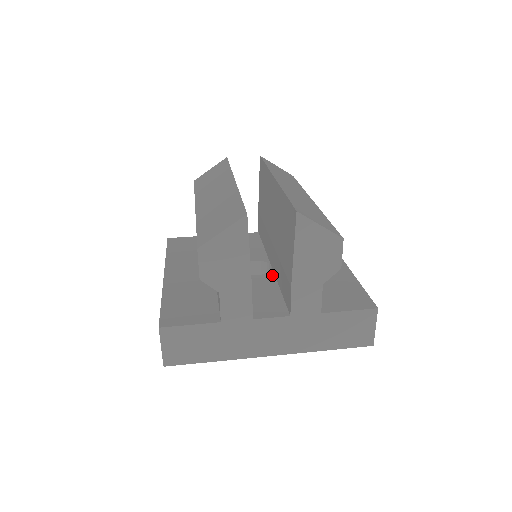
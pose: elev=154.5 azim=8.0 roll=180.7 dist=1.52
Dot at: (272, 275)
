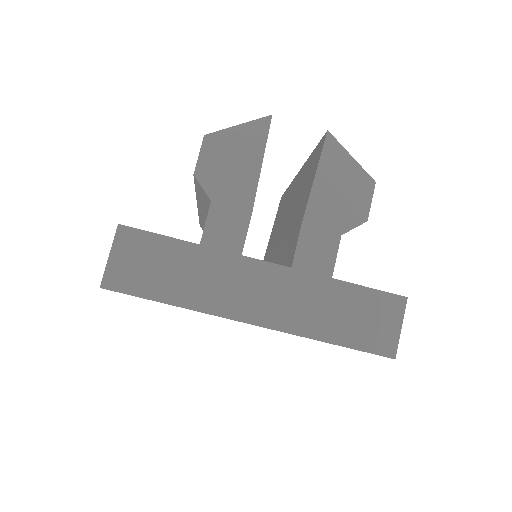
Dot at: occluded
